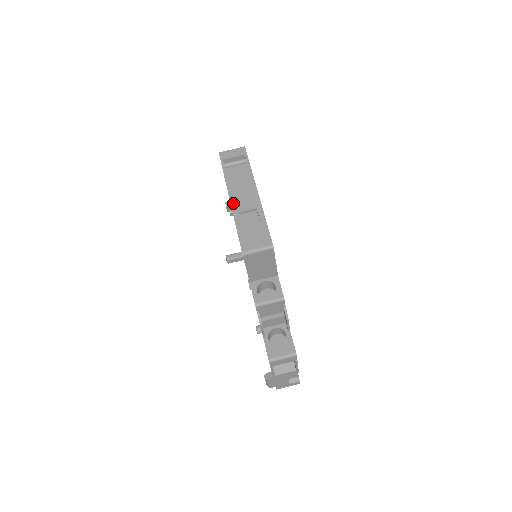
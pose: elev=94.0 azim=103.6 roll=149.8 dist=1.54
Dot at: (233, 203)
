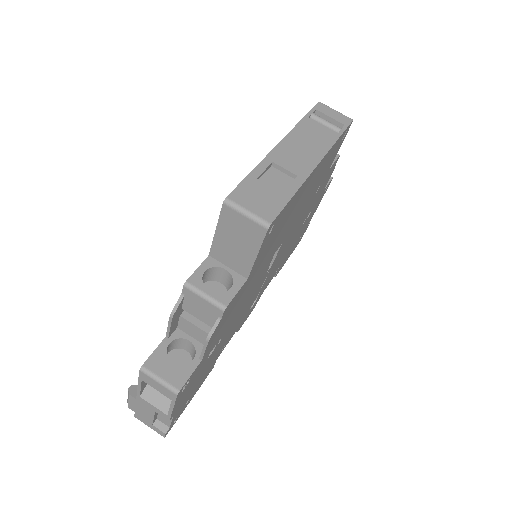
Dot at: (278, 149)
